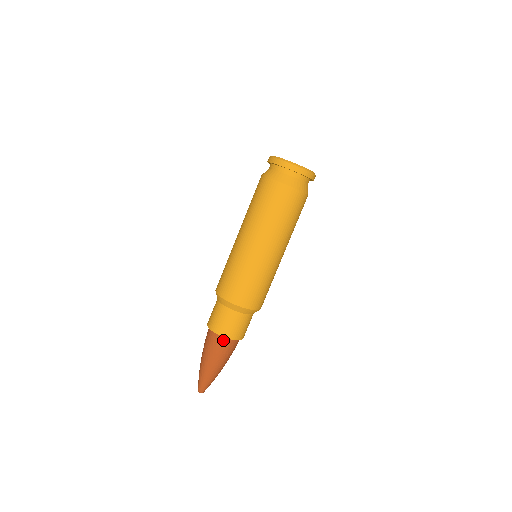
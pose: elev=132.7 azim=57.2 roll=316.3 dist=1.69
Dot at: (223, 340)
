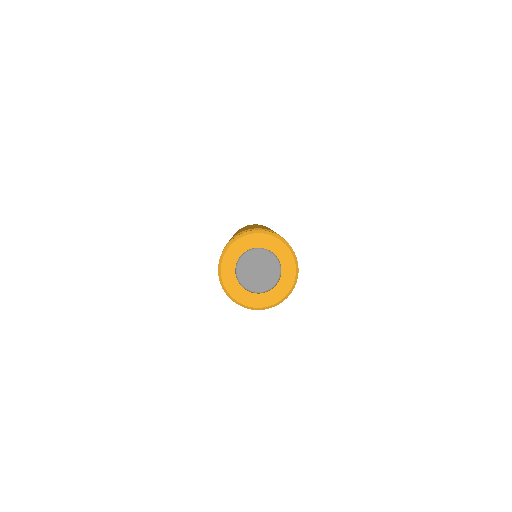
Dot at: occluded
